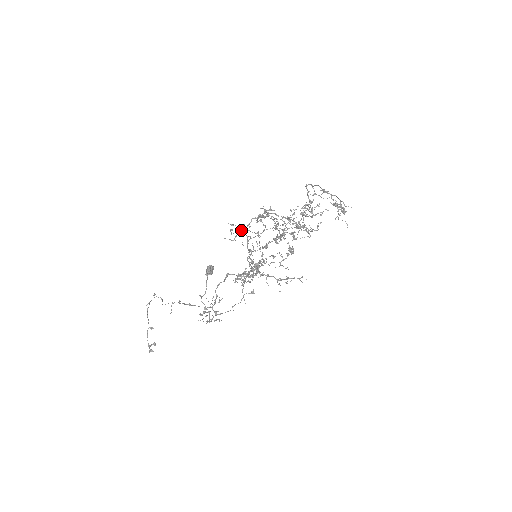
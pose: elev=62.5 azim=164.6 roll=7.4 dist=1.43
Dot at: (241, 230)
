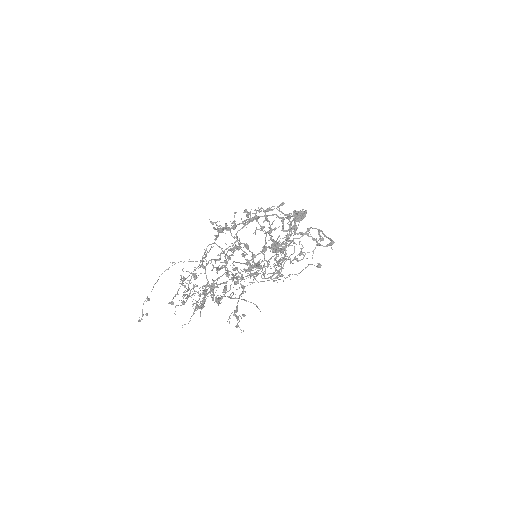
Dot at: occluded
